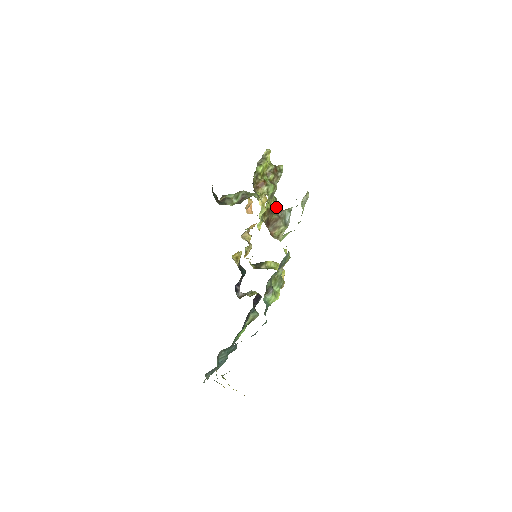
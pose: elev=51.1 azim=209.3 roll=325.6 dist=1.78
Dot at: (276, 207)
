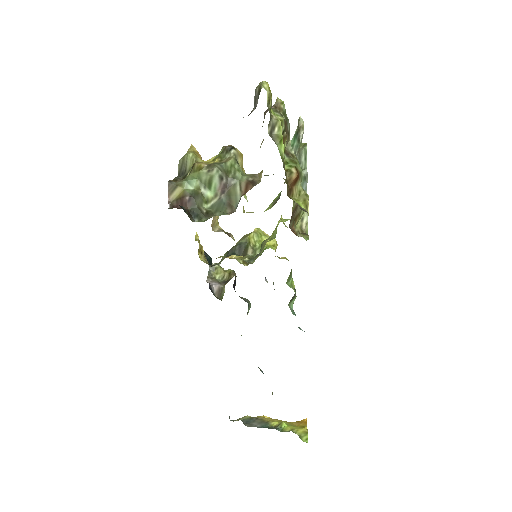
Dot at: occluded
